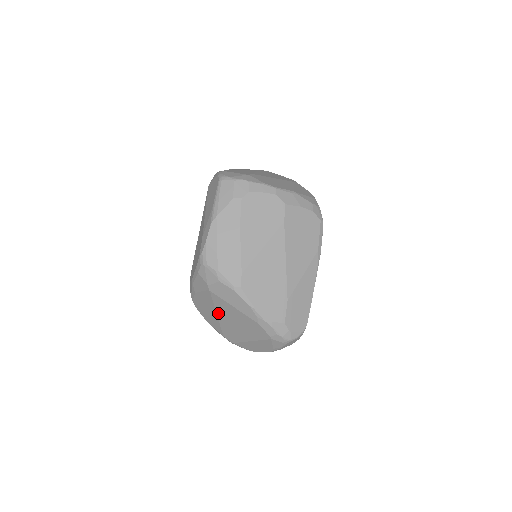
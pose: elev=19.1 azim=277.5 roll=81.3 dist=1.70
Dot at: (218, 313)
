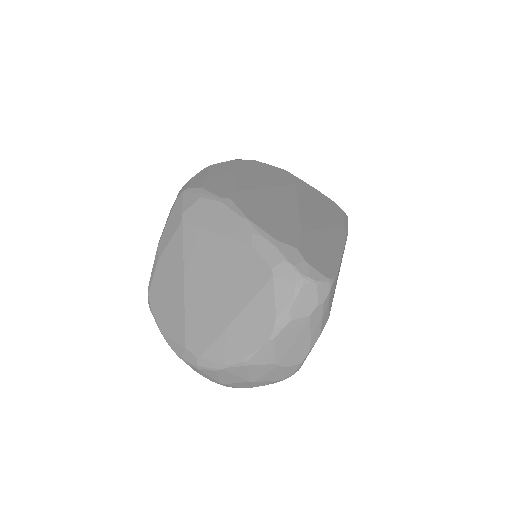
Dot at: (187, 275)
